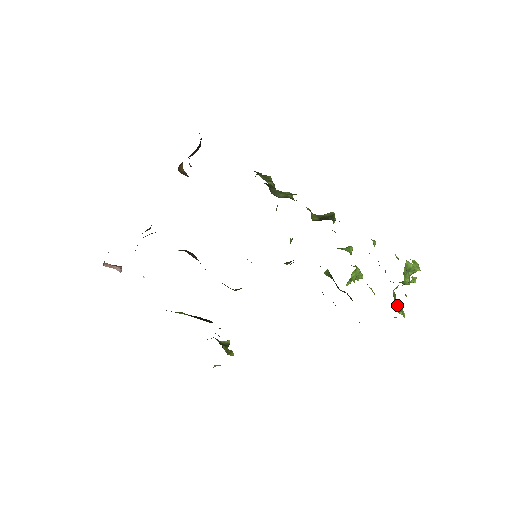
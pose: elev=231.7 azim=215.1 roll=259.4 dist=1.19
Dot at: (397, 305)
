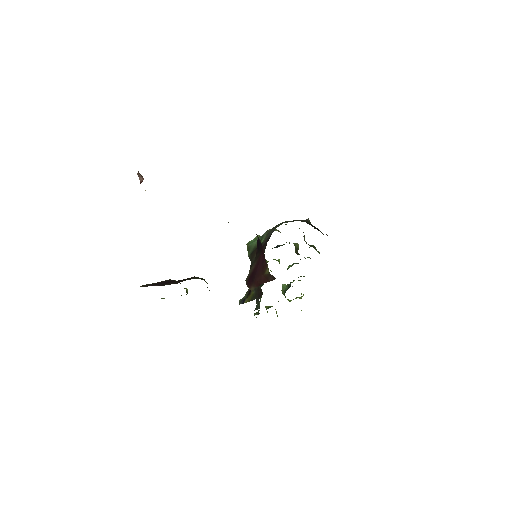
Dot at: occluded
